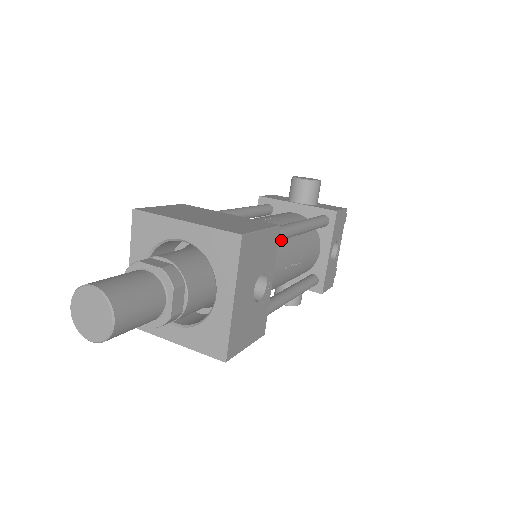
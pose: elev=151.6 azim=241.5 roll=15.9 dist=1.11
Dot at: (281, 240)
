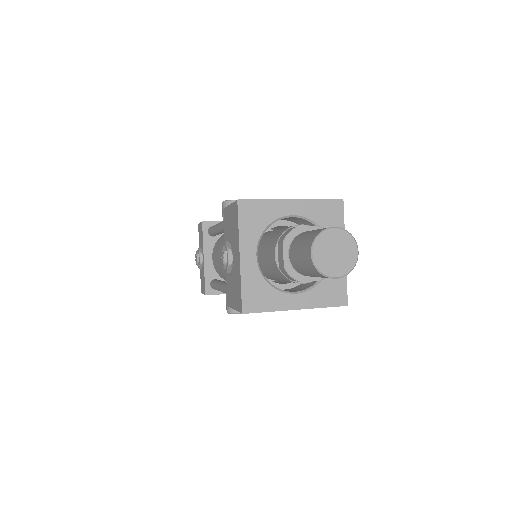
Dot at: occluded
